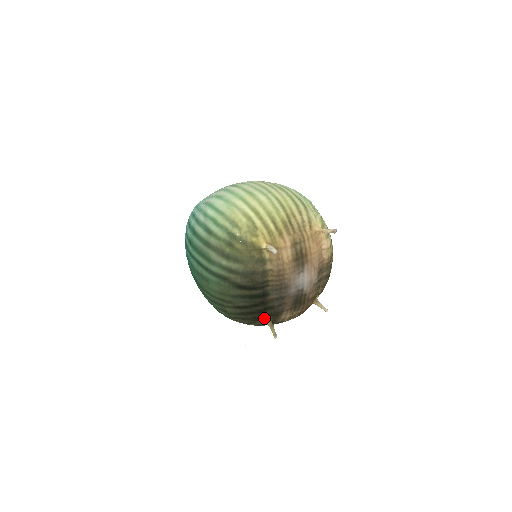
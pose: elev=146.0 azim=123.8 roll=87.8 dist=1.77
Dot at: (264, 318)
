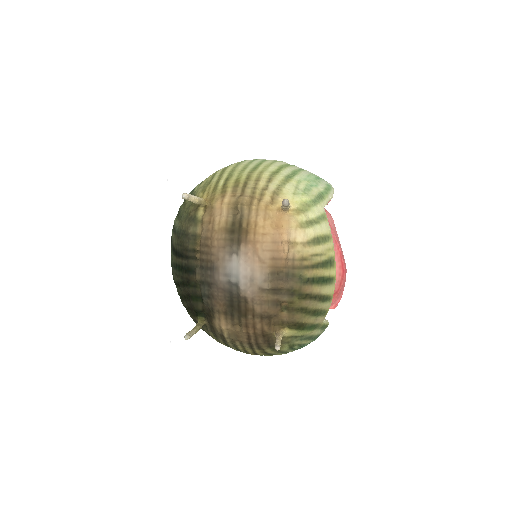
Dot at: (198, 314)
